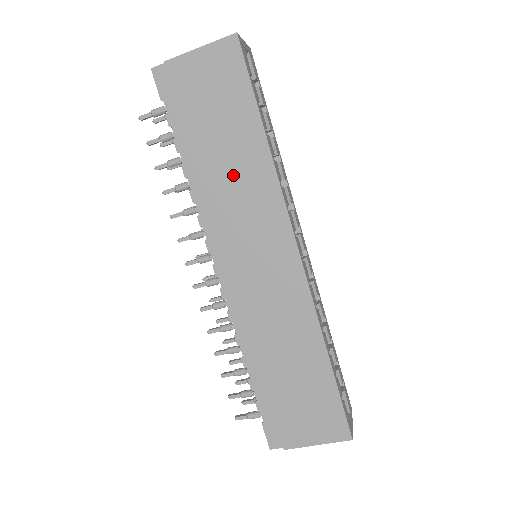
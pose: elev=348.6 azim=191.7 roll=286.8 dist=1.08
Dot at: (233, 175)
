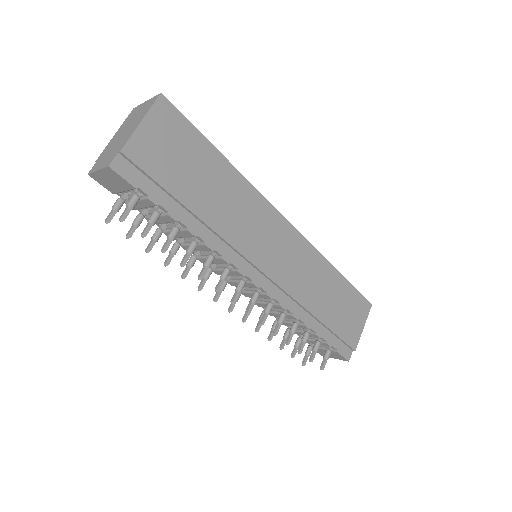
Dot at: (226, 205)
